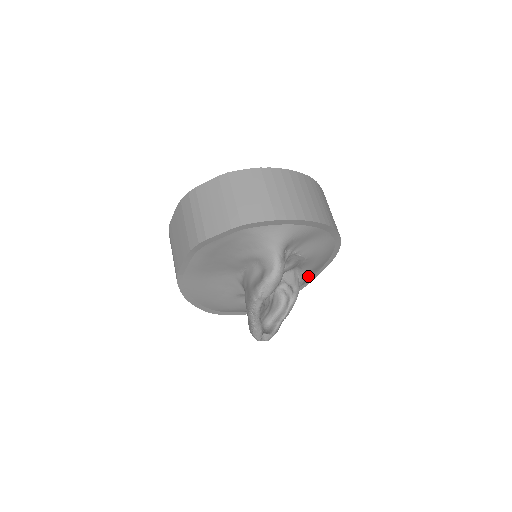
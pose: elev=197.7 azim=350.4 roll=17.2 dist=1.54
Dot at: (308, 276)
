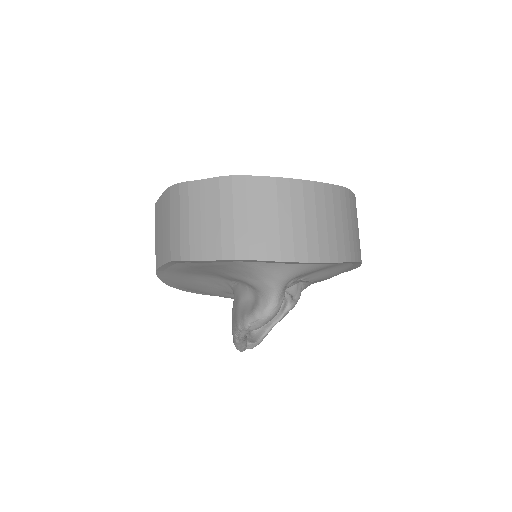
Dot at: occluded
